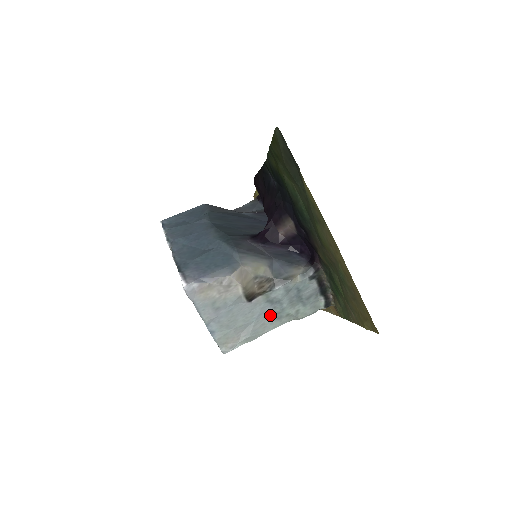
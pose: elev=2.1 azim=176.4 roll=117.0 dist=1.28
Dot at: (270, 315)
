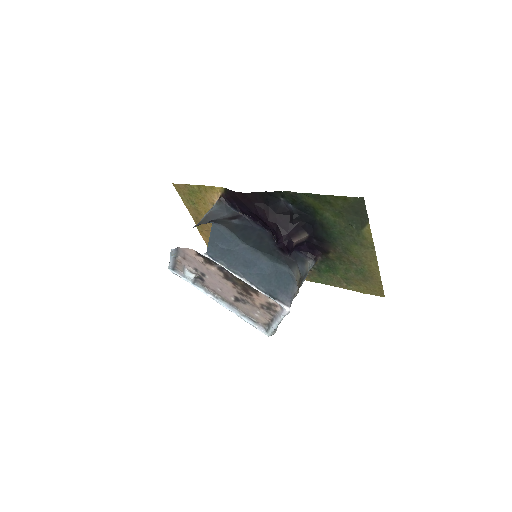
Dot at: occluded
